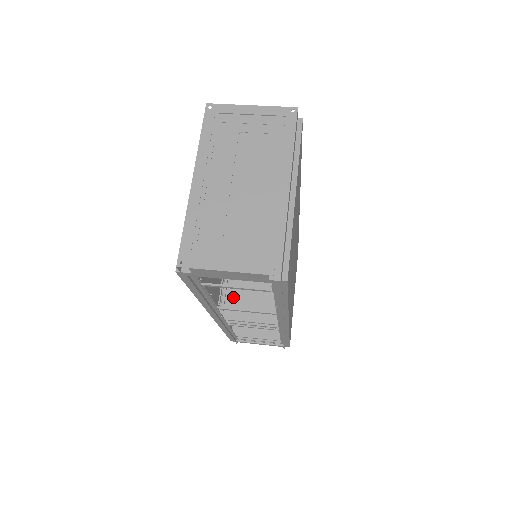
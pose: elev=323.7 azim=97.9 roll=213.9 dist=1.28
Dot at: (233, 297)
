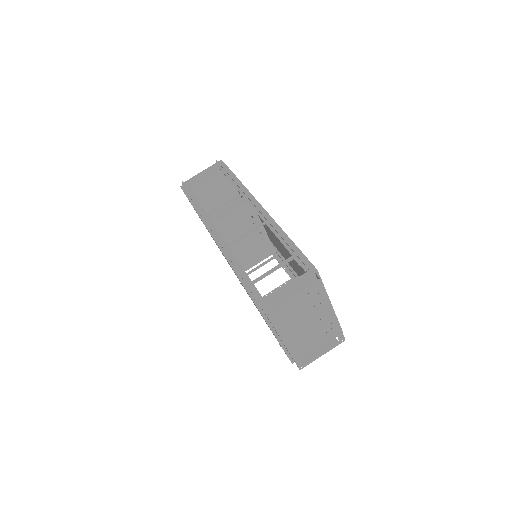
Dot at: occluded
